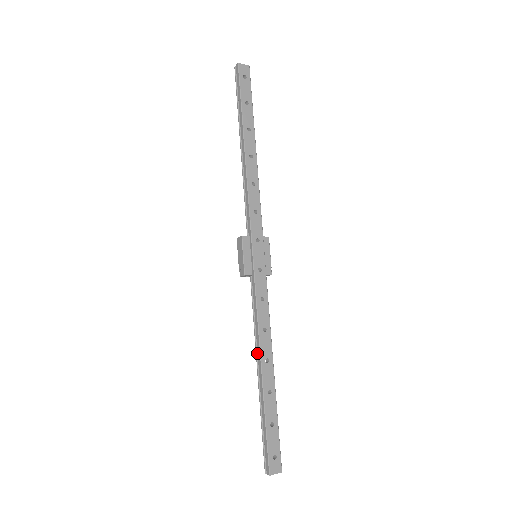
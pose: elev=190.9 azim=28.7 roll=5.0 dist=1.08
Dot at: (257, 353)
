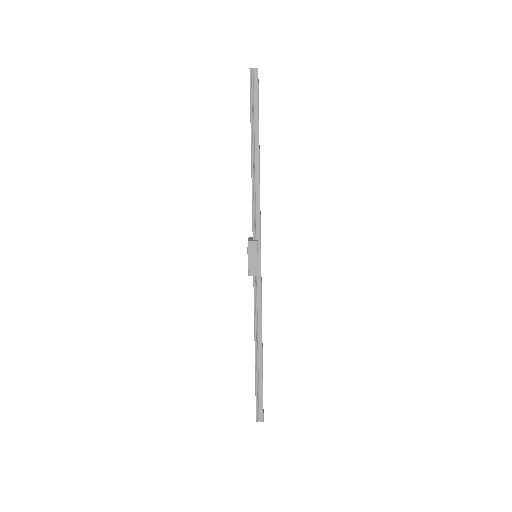
Dot at: (256, 336)
